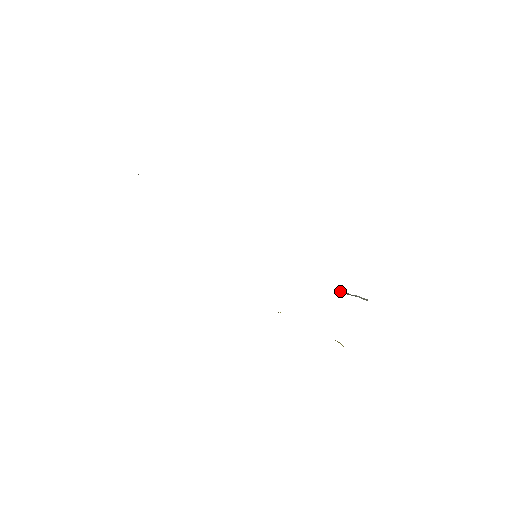
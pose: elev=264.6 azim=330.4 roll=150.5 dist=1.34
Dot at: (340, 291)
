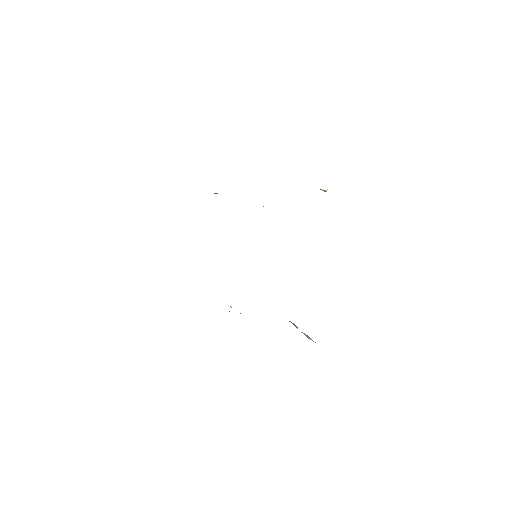
Dot at: occluded
